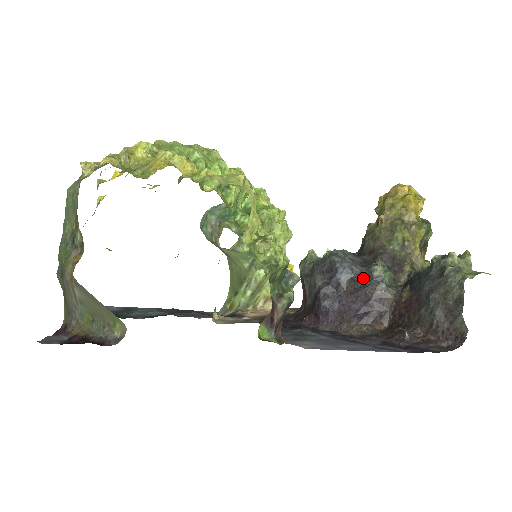
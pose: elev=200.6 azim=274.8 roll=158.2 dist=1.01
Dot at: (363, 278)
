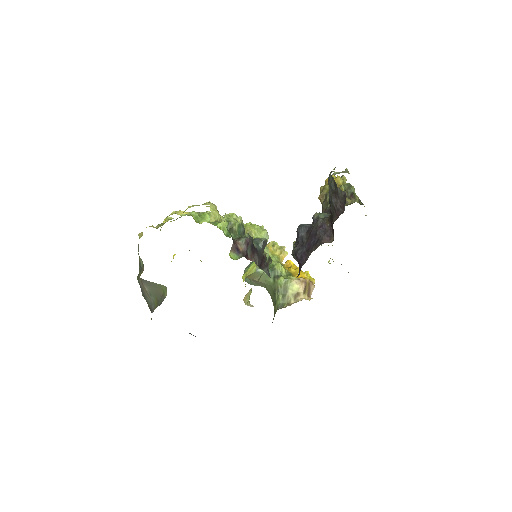
Dot at: (312, 226)
